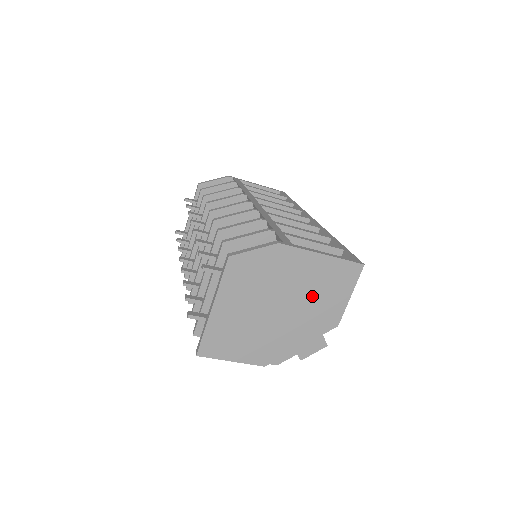
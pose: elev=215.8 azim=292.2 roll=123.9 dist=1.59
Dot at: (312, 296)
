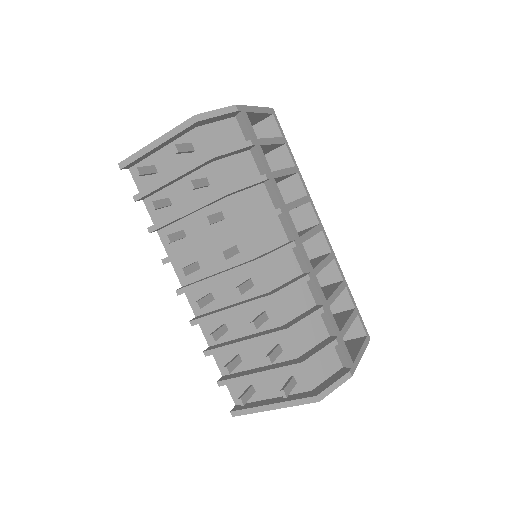
Dot at: occluded
